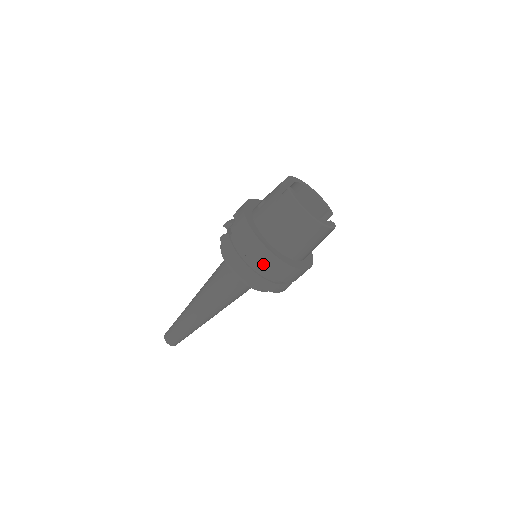
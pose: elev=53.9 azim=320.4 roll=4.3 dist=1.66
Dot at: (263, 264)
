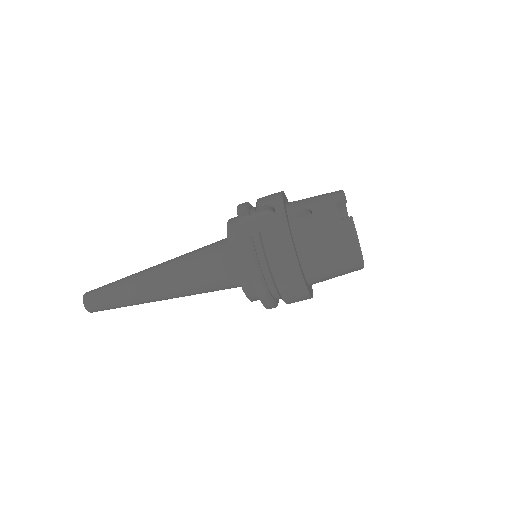
Dot at: (287, 290)
